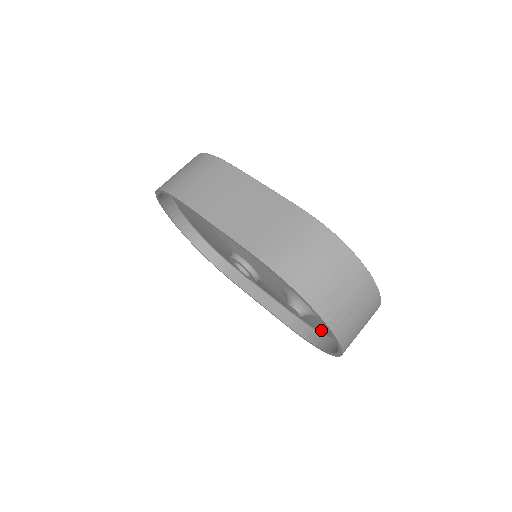
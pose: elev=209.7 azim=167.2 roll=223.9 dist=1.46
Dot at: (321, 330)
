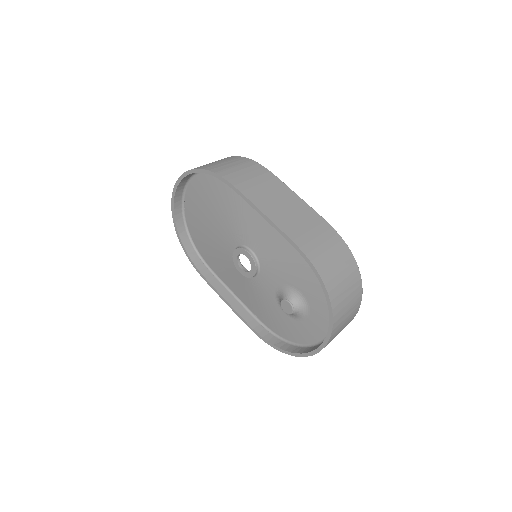
Dot at: (289, 335)
